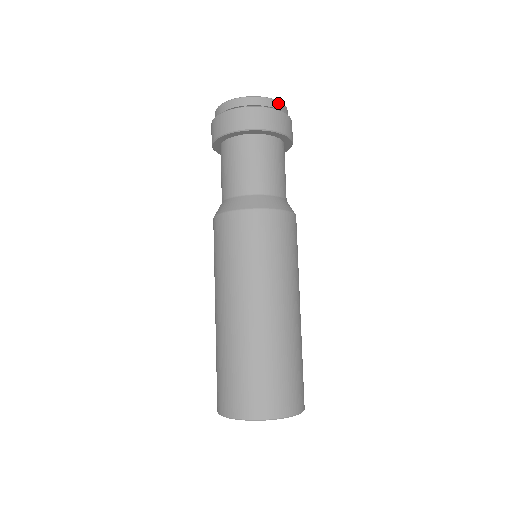
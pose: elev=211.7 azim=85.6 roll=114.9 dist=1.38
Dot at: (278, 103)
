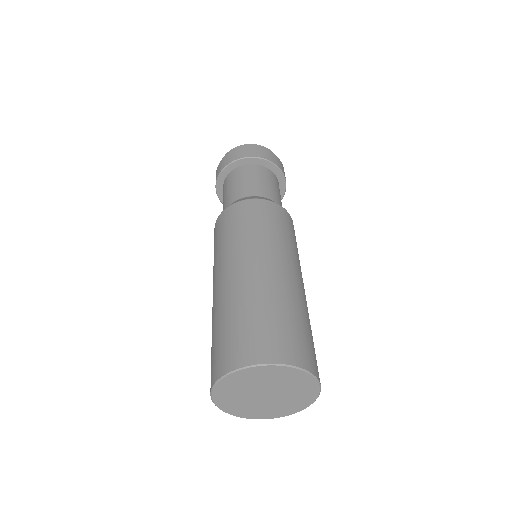
Dot at: (262, 147)
